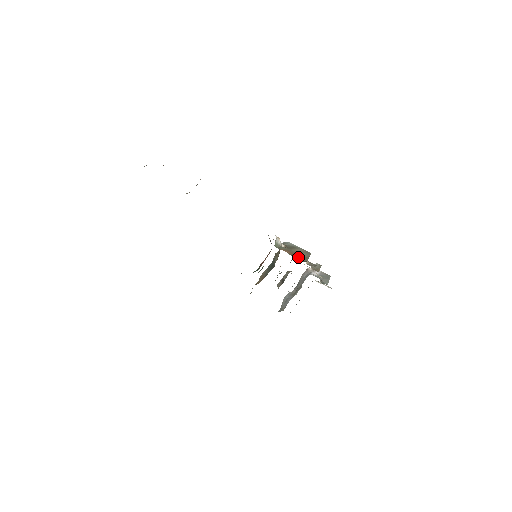
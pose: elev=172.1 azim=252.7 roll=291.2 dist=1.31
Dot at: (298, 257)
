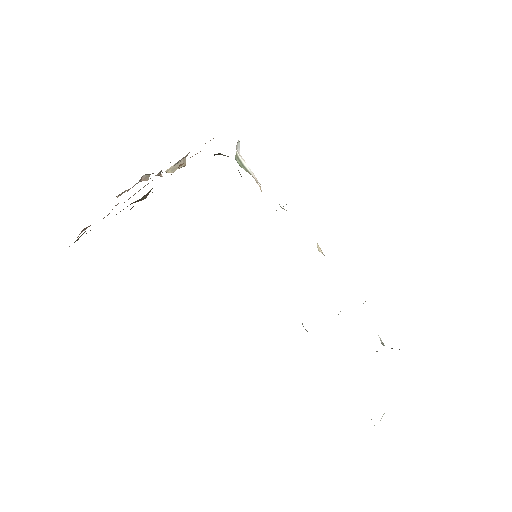
Dot at: occluded
